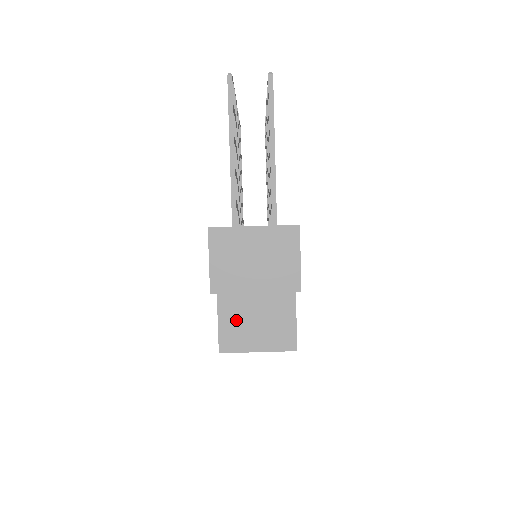
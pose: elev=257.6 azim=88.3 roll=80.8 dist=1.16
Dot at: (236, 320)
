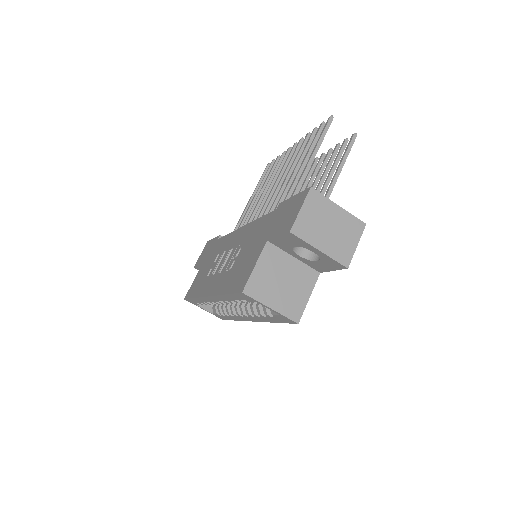
Dot at: (268, 274)
